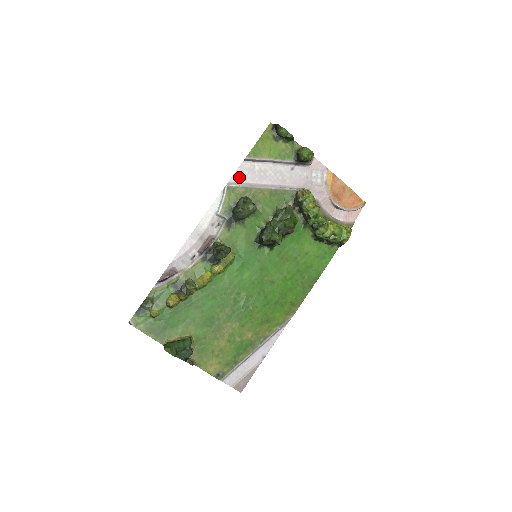
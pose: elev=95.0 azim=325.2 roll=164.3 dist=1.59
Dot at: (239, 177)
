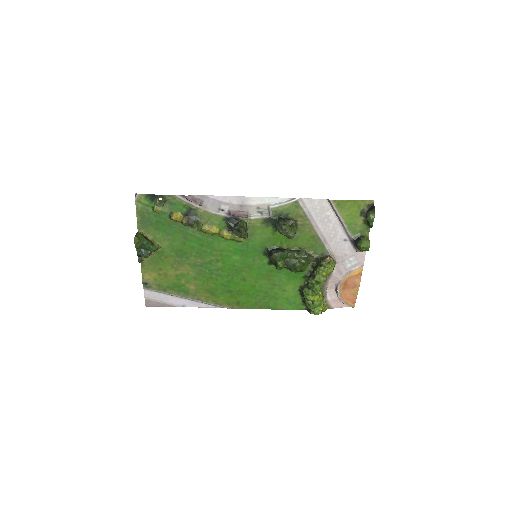
Dot at: (311, 204)
